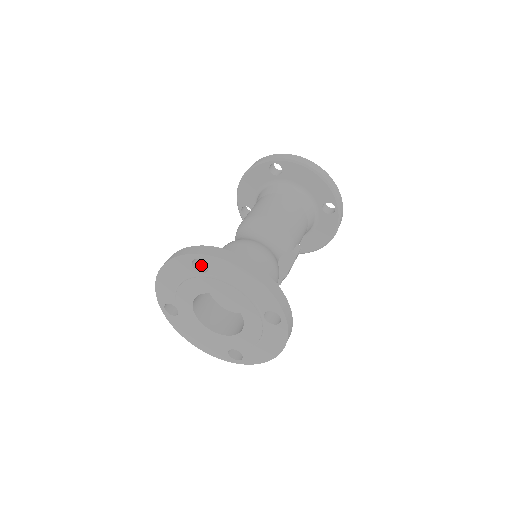
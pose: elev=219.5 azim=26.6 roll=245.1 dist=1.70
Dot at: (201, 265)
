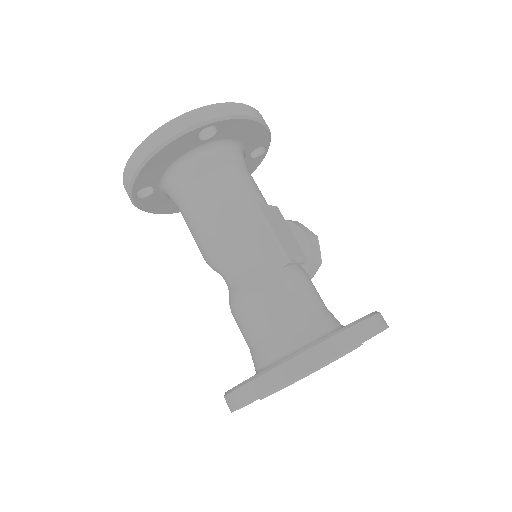
Dot at: occluded
